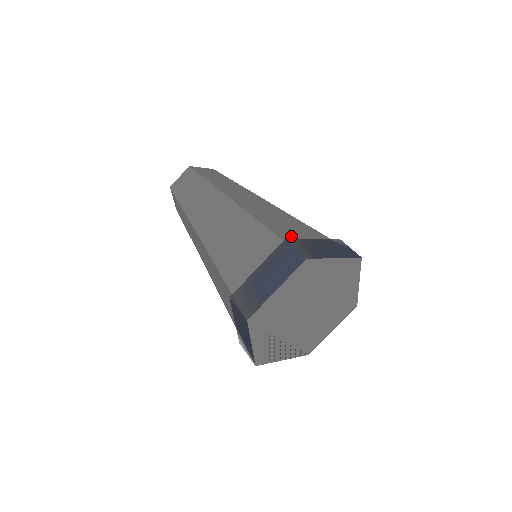
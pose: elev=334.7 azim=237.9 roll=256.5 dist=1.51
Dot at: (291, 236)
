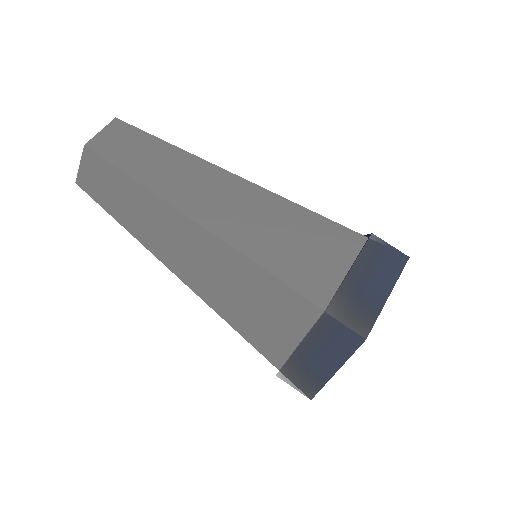
Dot at: (319, 280)
